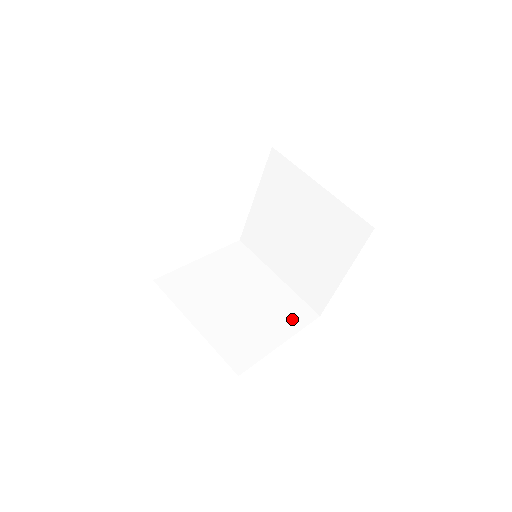
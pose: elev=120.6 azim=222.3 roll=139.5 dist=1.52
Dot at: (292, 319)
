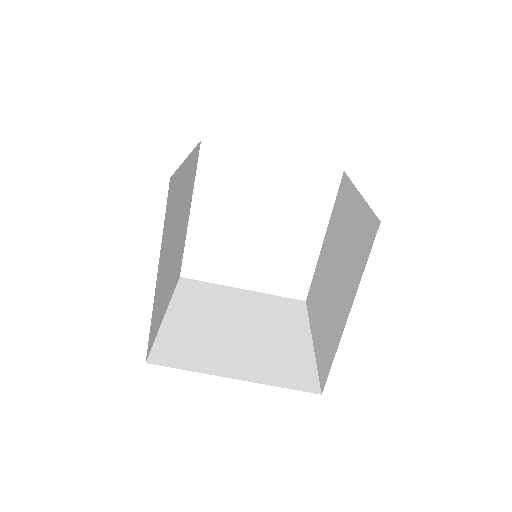
Dot at: (278, 373)
